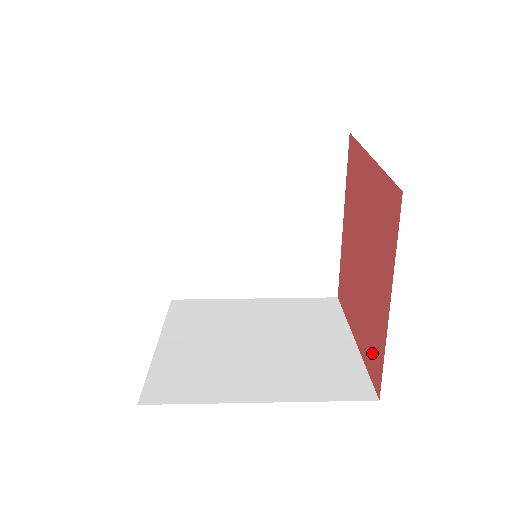
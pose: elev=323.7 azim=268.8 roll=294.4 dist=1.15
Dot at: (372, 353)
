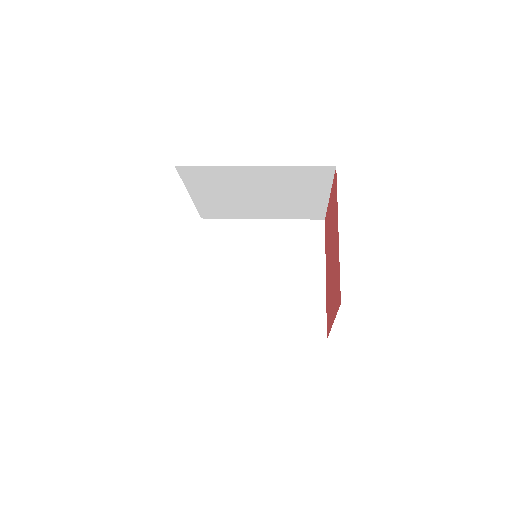
Dot at: (337, 290)
